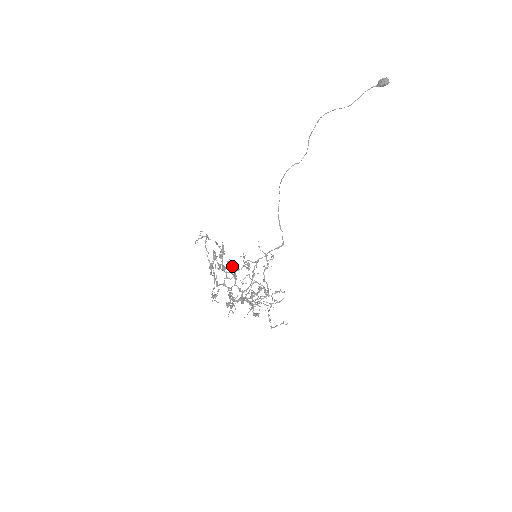
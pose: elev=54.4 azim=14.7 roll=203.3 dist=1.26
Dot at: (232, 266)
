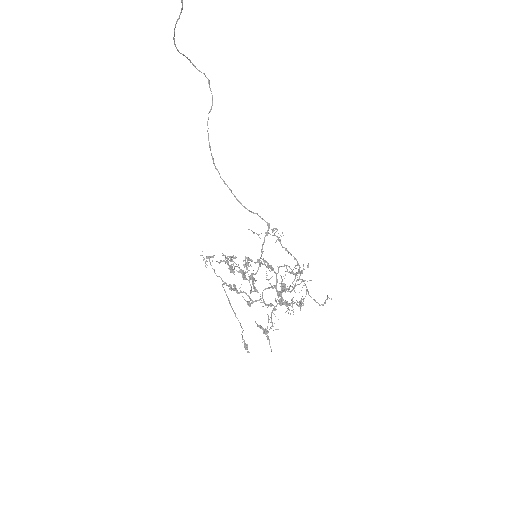
Dot at: occluded
